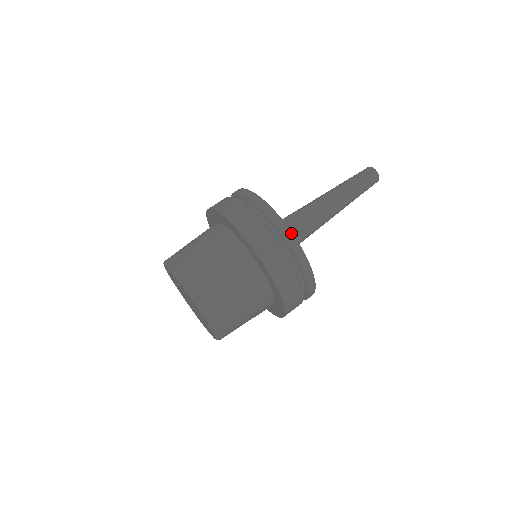
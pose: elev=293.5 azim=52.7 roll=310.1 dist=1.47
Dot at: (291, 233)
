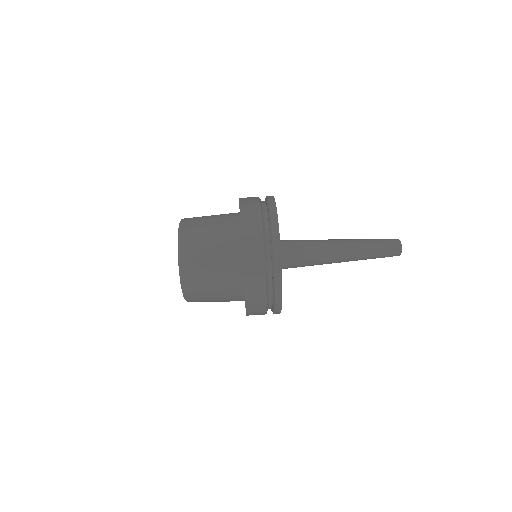
Dot at: (274, 202)
